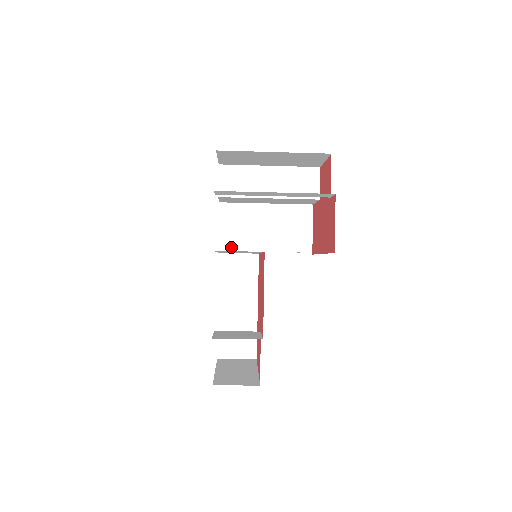
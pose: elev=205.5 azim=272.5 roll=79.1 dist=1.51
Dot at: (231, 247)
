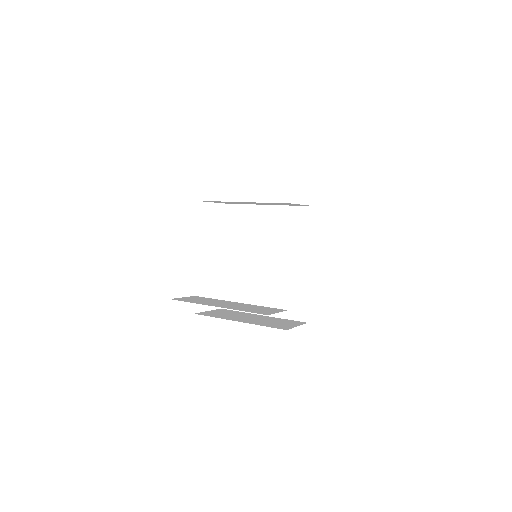
Dot at: occluded
